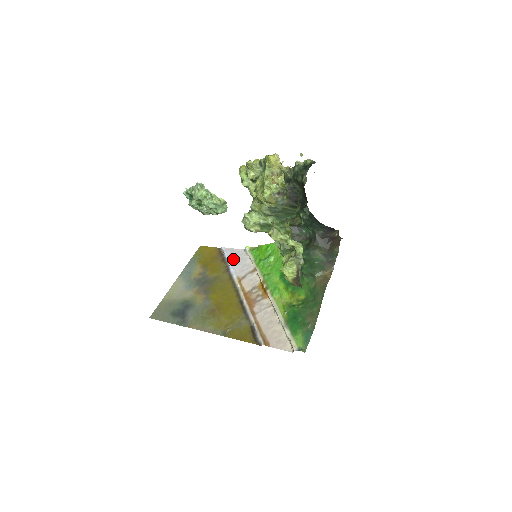
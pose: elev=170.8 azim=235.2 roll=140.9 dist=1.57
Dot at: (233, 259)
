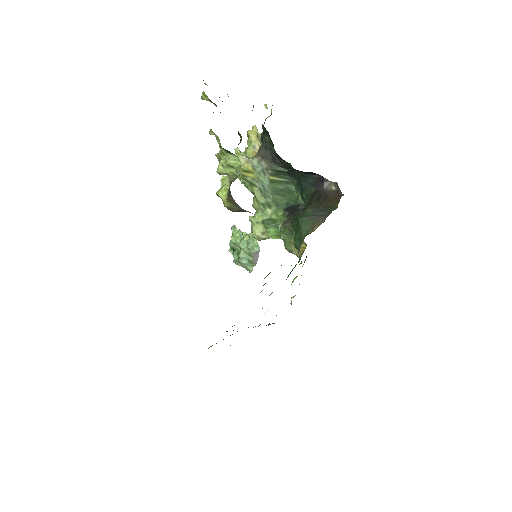
Dot at: (276, 315)
